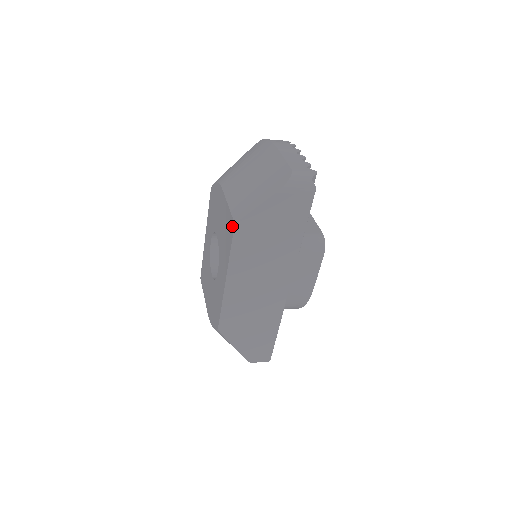
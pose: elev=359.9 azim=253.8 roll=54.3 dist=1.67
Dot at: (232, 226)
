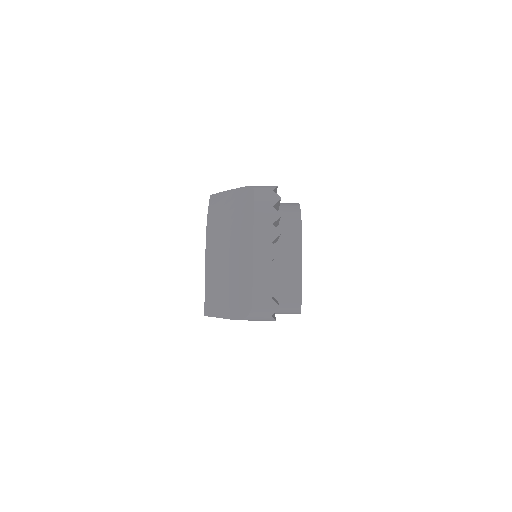
Dot at: occluded
